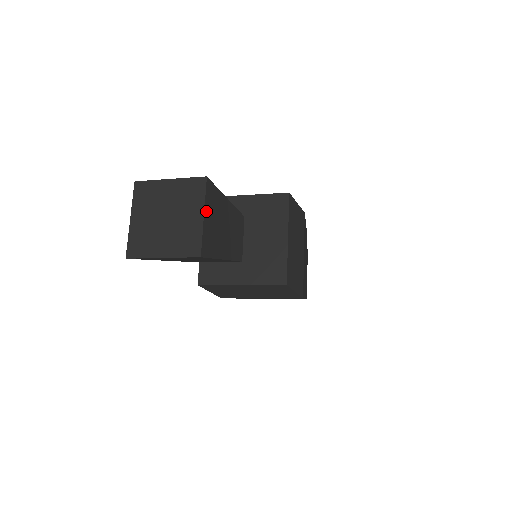
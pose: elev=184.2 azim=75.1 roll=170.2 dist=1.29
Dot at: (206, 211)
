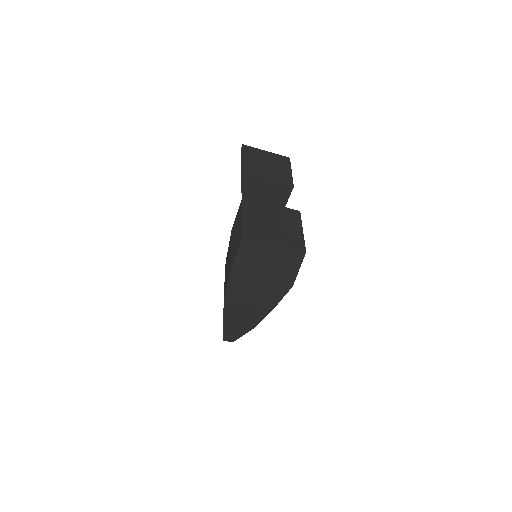
Dot at: occluded
